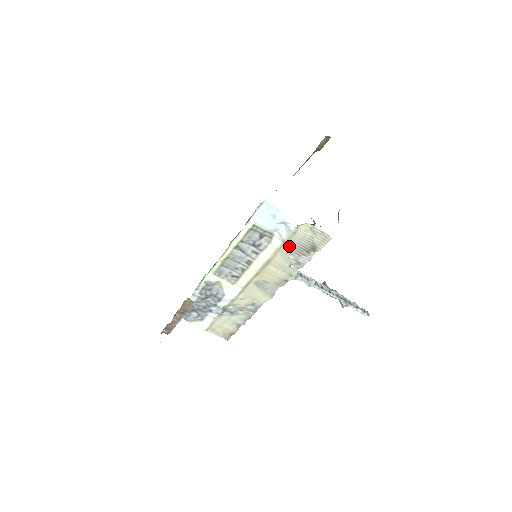
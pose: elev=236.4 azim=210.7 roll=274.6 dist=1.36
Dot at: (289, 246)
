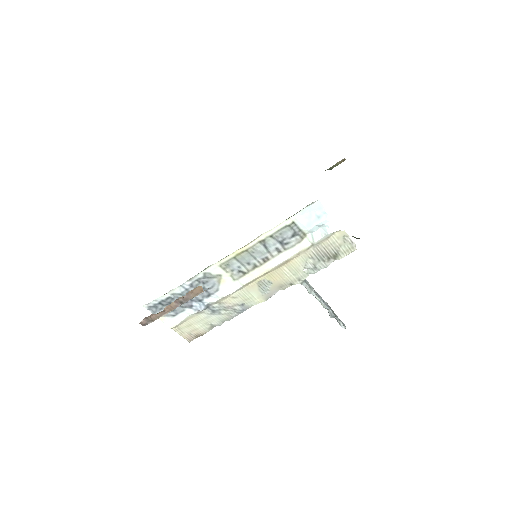
Dot at: (314, 250)
